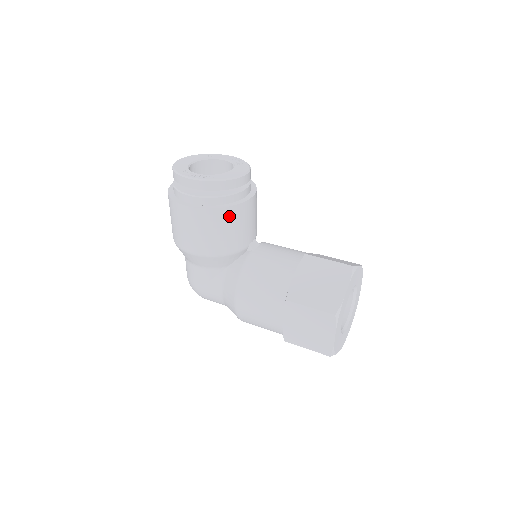
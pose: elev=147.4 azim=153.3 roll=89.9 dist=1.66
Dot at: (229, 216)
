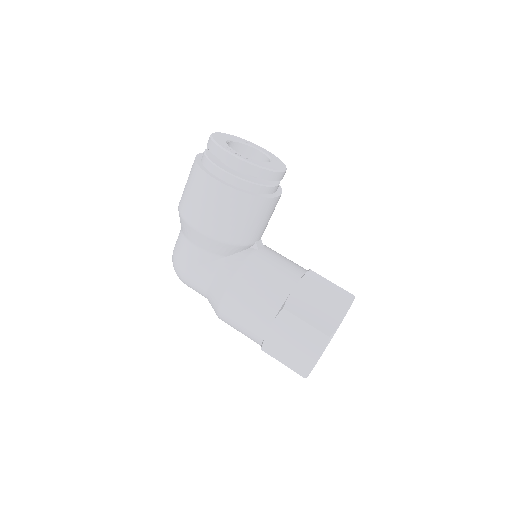
Dot at: (254, 206)
